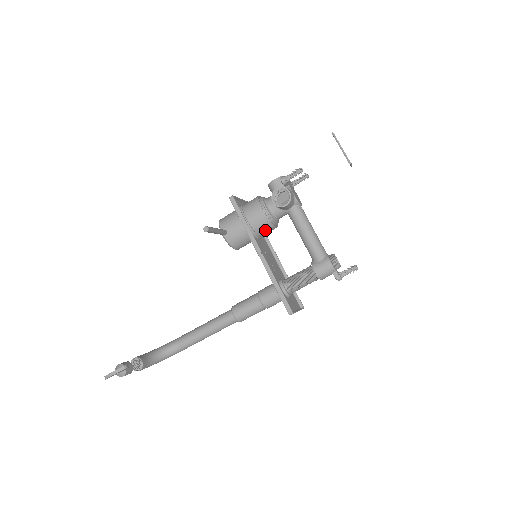
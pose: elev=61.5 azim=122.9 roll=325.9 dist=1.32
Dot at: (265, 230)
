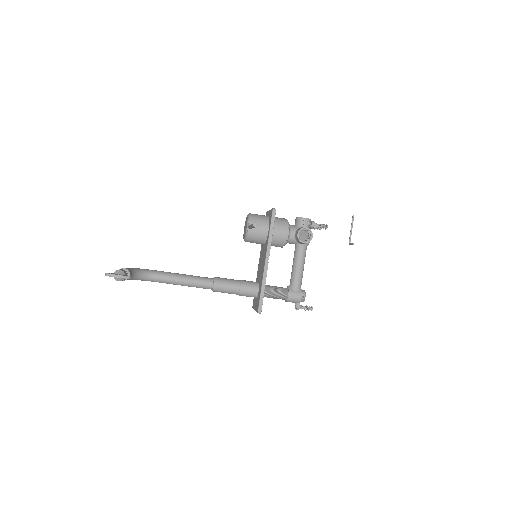
Dot at: (276, 245)
